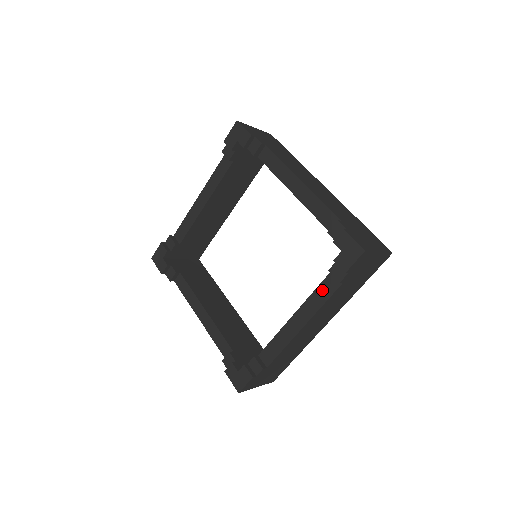
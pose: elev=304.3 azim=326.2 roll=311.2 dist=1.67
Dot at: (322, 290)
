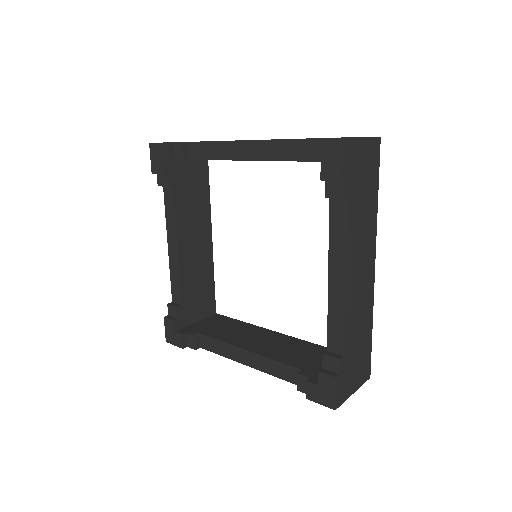
Dot at: (282, 369)
